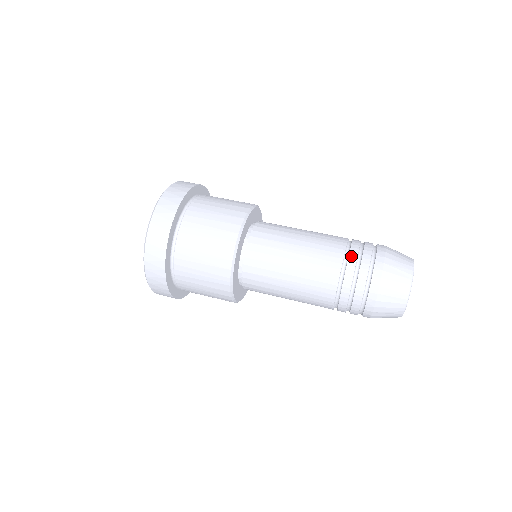
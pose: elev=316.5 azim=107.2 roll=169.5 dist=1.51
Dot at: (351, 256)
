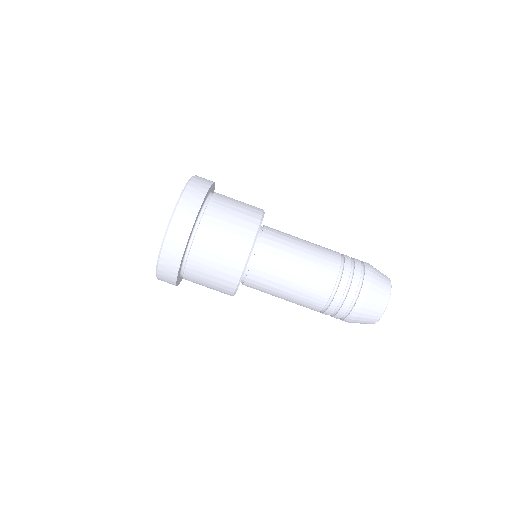
Dot at: (336, 298)
